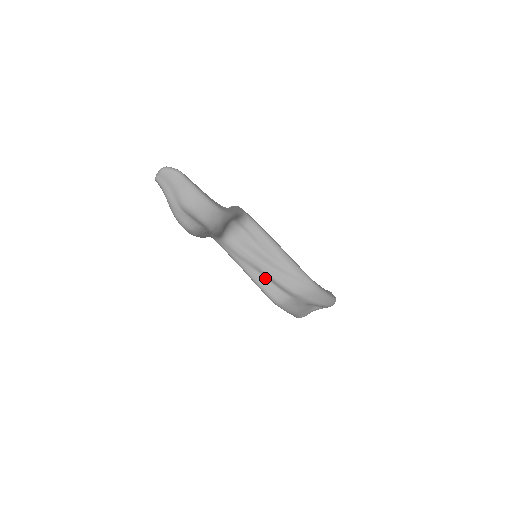
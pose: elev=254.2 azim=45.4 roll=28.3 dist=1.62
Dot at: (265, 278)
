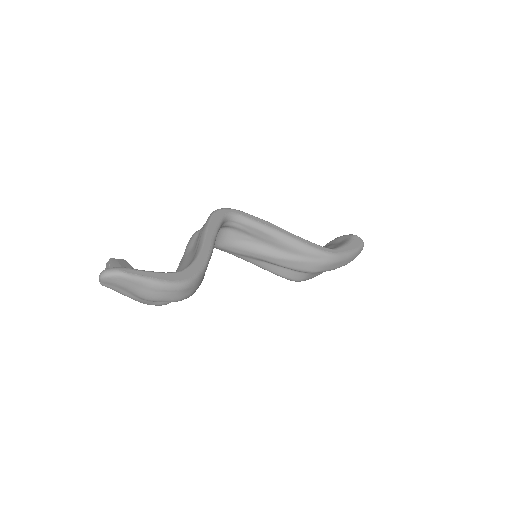
Dot at: (275, 265)
